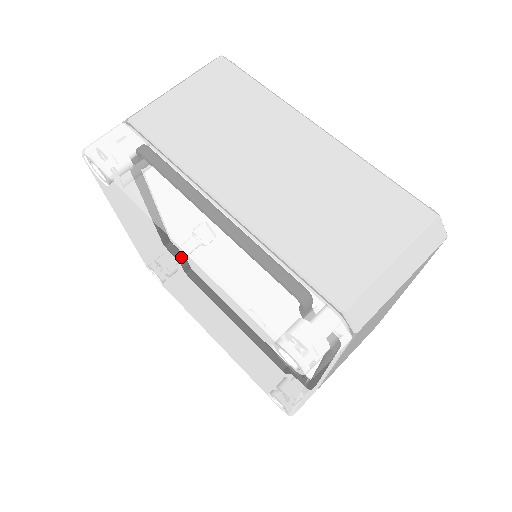
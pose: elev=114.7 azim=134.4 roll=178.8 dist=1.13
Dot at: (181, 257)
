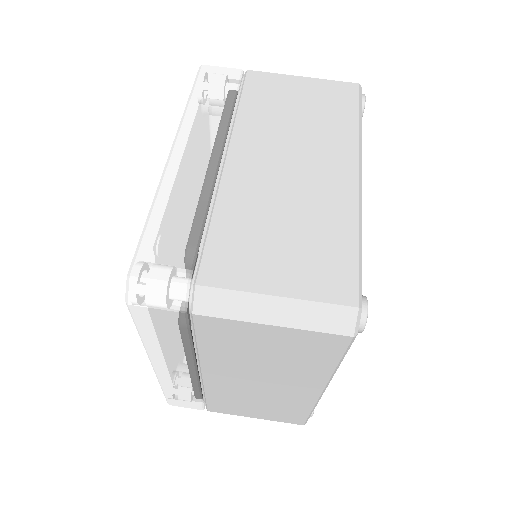
Dot at: occluded
